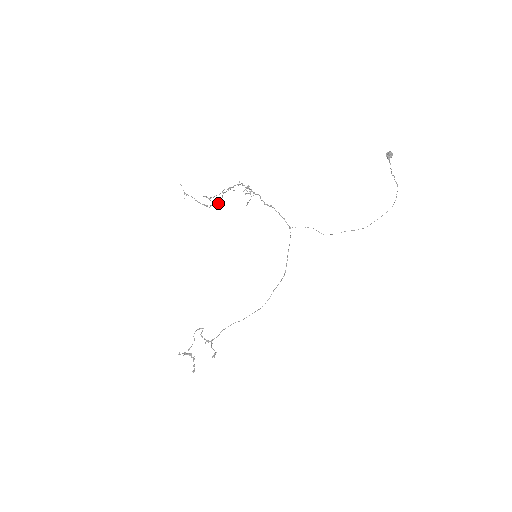
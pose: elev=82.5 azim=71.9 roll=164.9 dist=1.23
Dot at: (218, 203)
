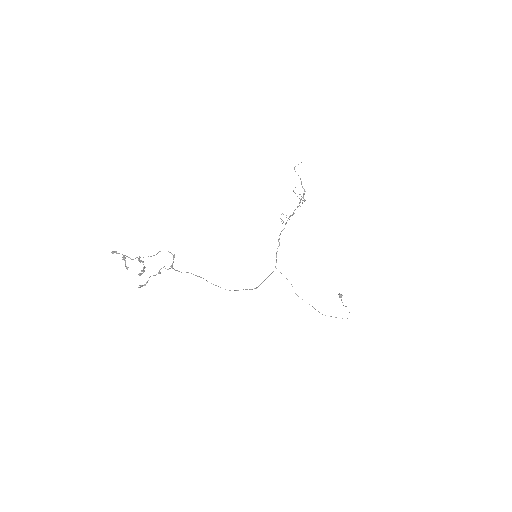
Dot at: occluded
